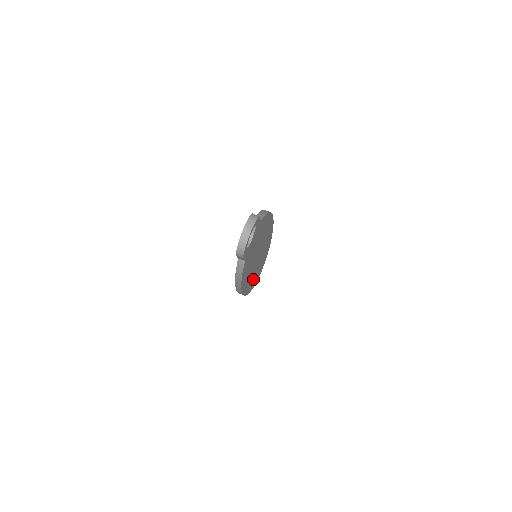
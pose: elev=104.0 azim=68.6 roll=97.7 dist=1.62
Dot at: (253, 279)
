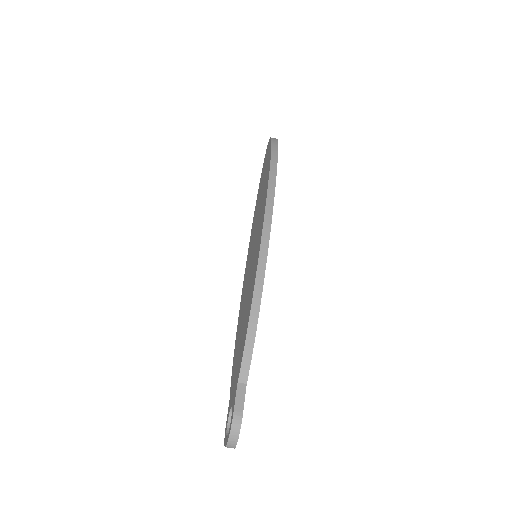
Dot at: occluded
